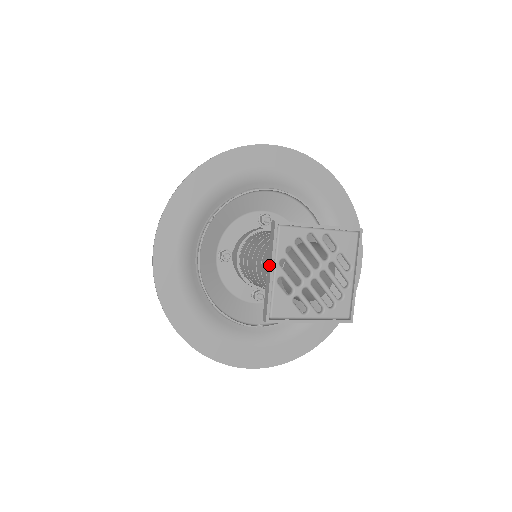
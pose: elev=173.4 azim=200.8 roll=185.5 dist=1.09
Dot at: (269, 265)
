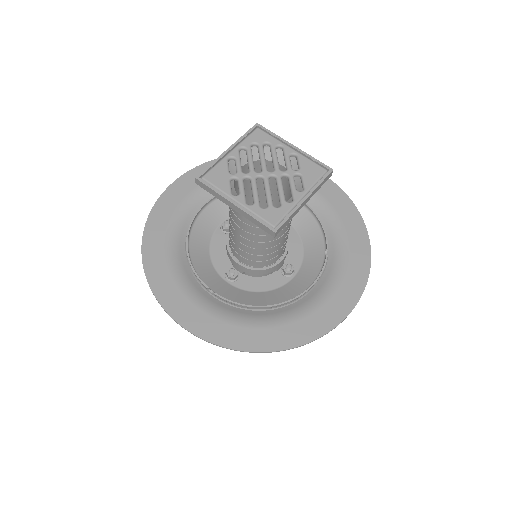
Dot at: (231, 148)
